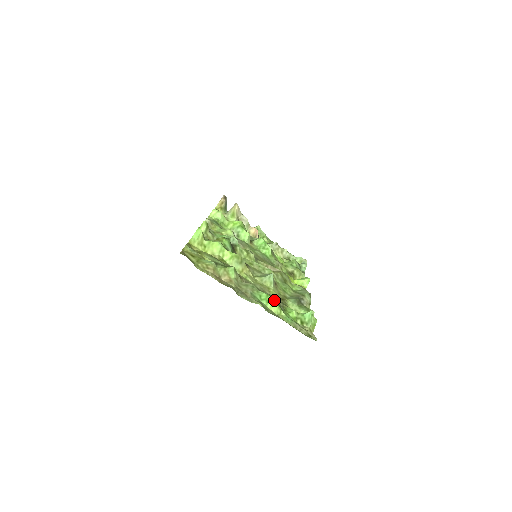
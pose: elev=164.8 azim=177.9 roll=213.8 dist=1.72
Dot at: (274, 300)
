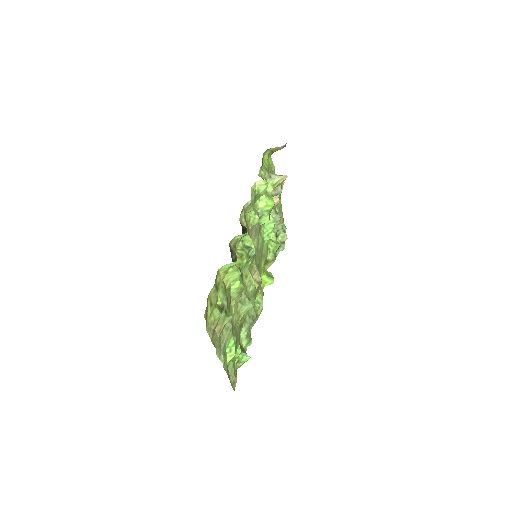
Dot at: occluded
